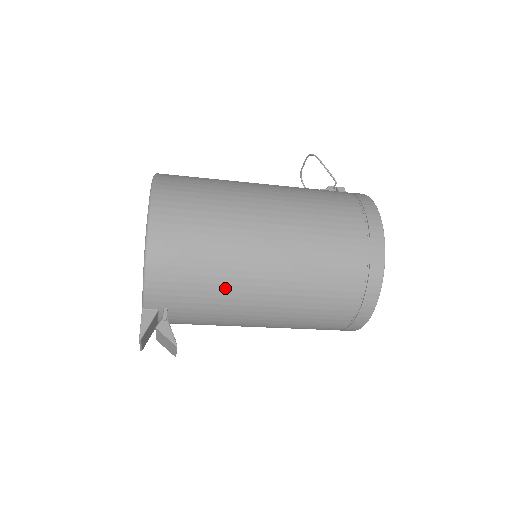
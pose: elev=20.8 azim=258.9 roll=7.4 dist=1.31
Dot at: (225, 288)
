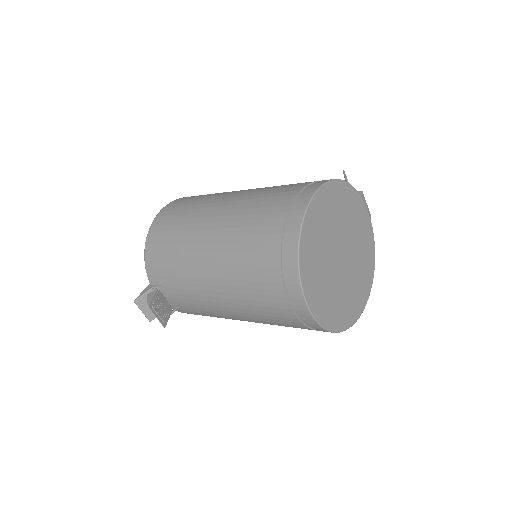
Dot at: (184, 260)
